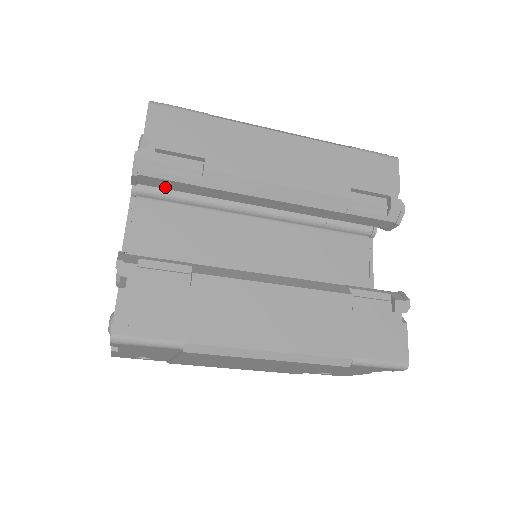
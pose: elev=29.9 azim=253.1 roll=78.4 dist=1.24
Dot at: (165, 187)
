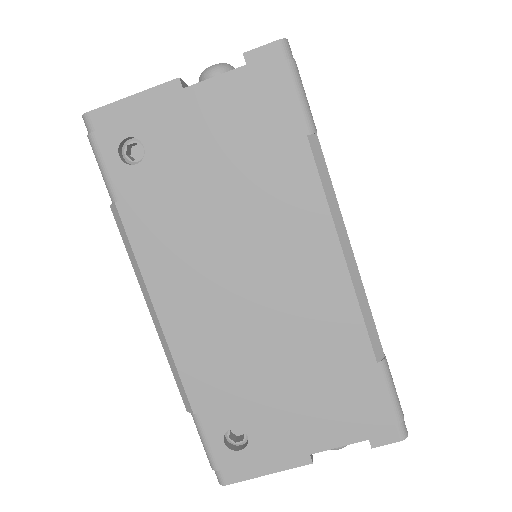
Dot at: occluded
